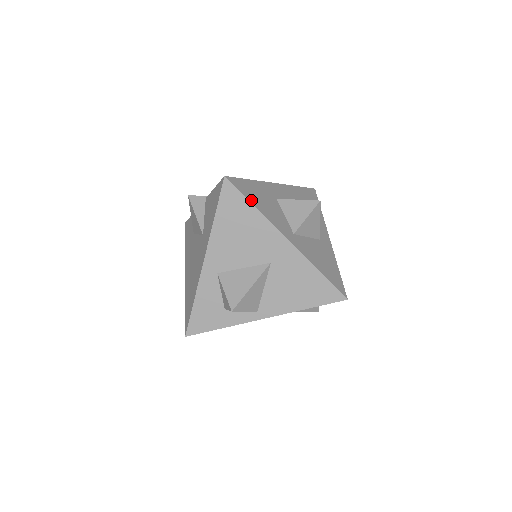
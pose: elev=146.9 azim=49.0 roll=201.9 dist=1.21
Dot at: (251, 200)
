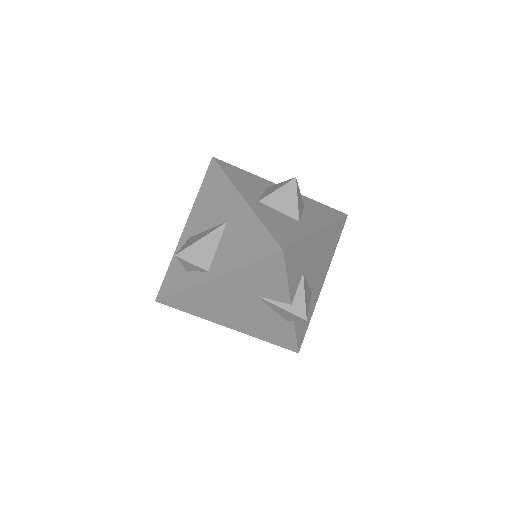
Dot at: (227, 172)
